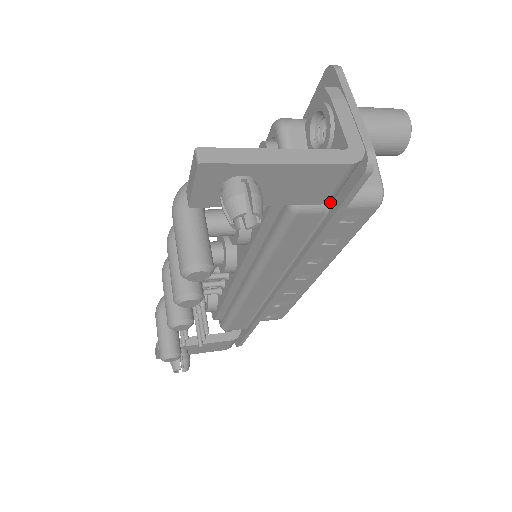
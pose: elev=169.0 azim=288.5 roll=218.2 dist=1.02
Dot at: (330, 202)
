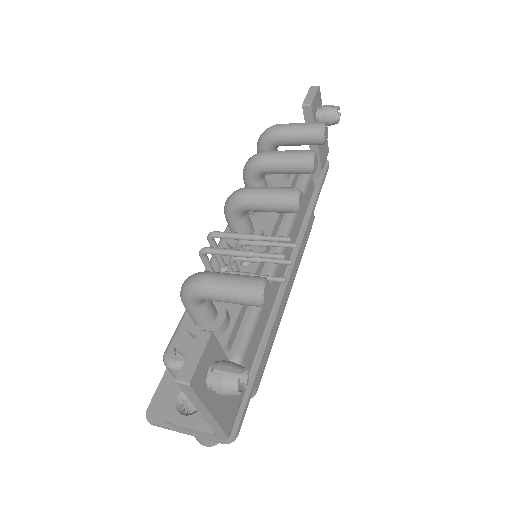
Dot at: occluded
